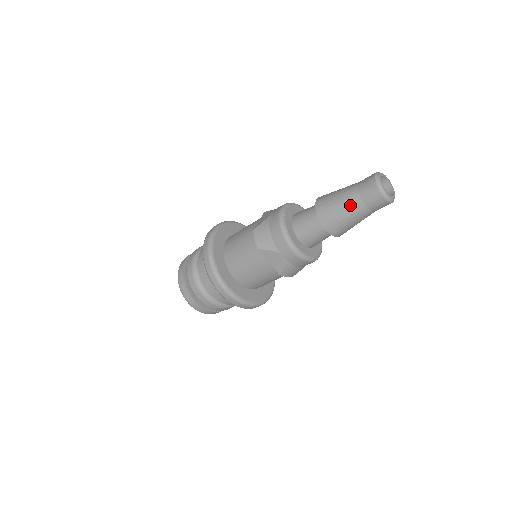
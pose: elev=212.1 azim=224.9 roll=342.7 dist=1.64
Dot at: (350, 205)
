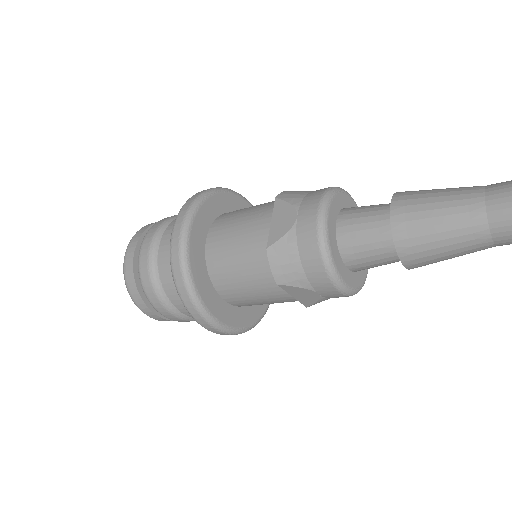
Dot at: (465, 241)
